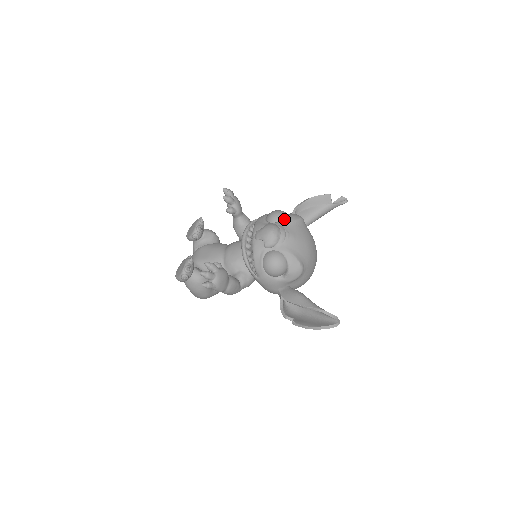
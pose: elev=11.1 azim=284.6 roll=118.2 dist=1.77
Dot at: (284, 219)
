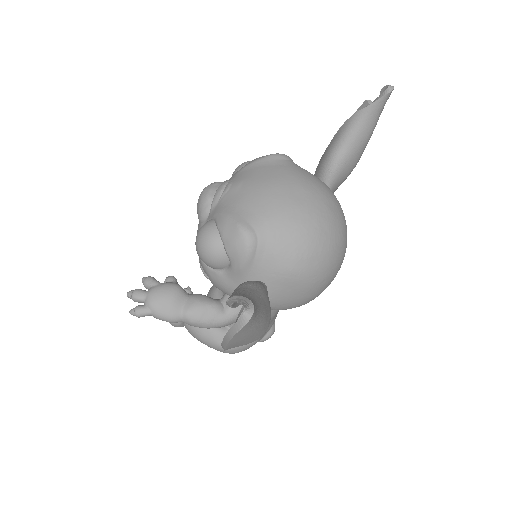
Dot at: occluded
